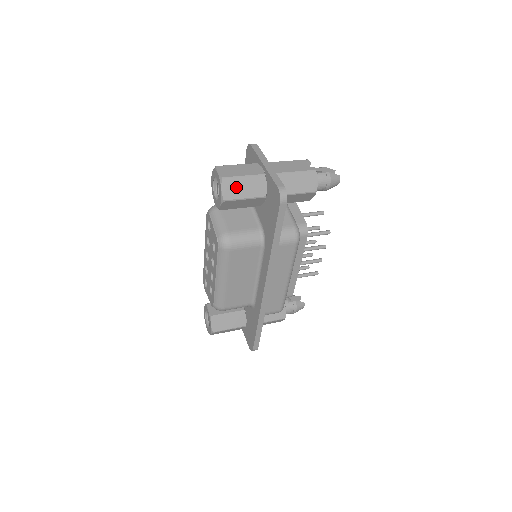
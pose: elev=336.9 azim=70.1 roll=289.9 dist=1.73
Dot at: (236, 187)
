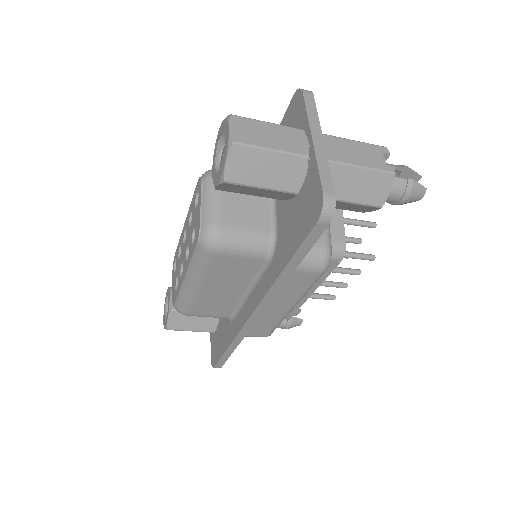
Dot at: (253, 164)
